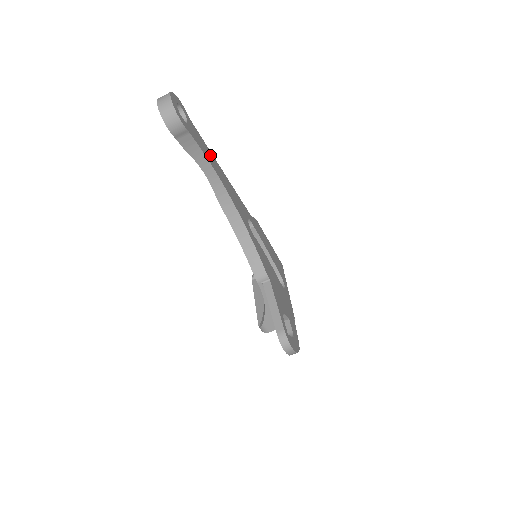
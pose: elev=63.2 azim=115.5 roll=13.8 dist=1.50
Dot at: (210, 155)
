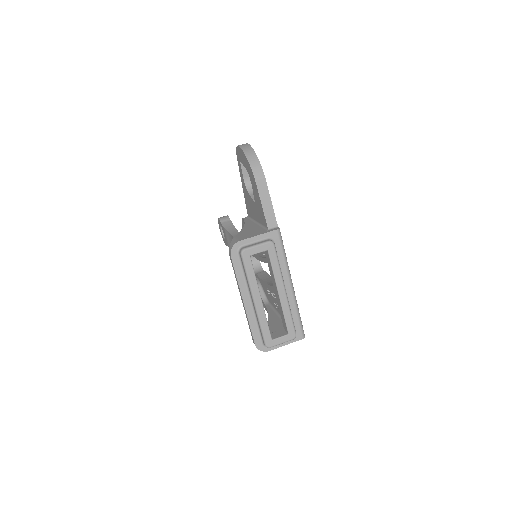
Dot at: occluded
